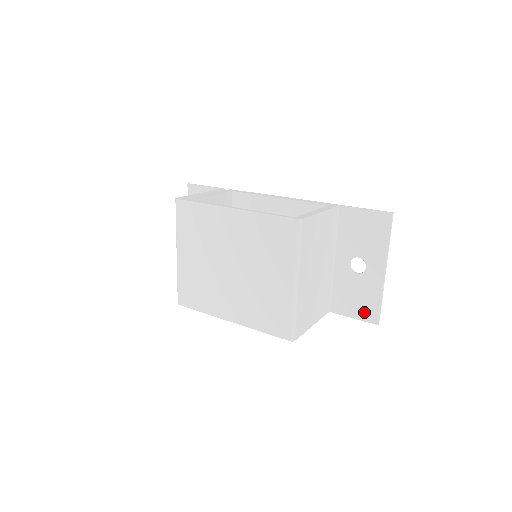
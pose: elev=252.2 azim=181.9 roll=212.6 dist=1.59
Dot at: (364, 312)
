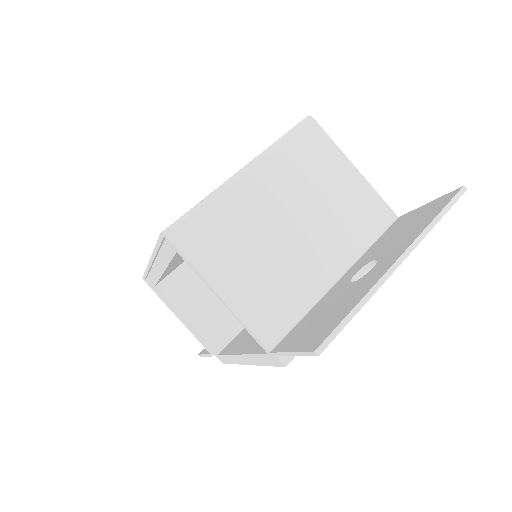
Dot at: (314, 335)
